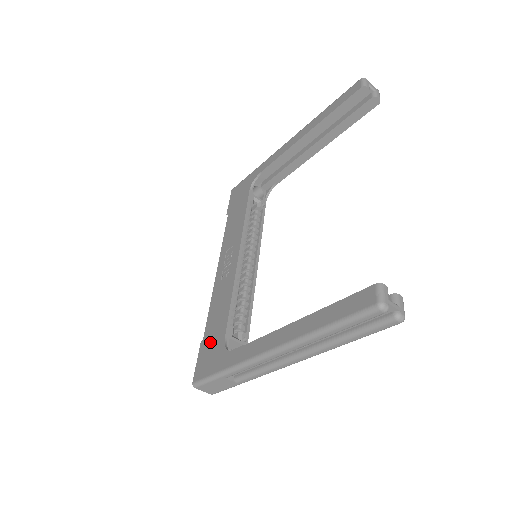
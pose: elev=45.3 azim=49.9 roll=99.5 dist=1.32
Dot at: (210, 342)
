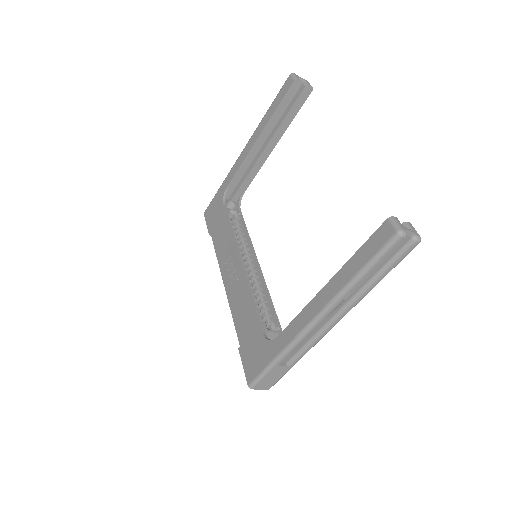
Dot at: (249, 343)
